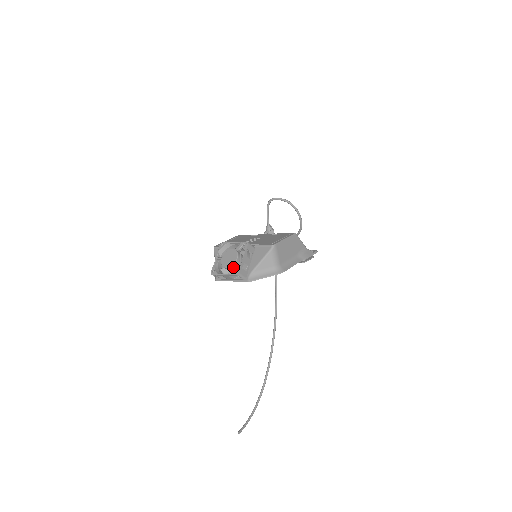
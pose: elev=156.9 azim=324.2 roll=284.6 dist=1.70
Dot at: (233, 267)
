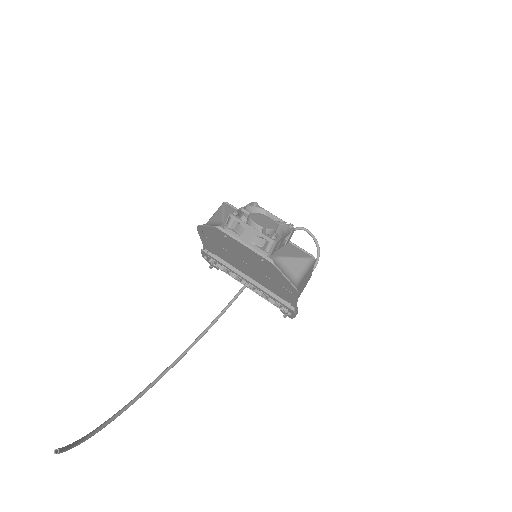
Dot at: occluded
